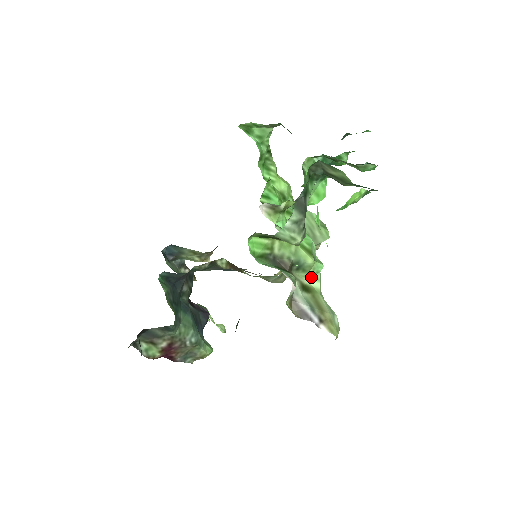
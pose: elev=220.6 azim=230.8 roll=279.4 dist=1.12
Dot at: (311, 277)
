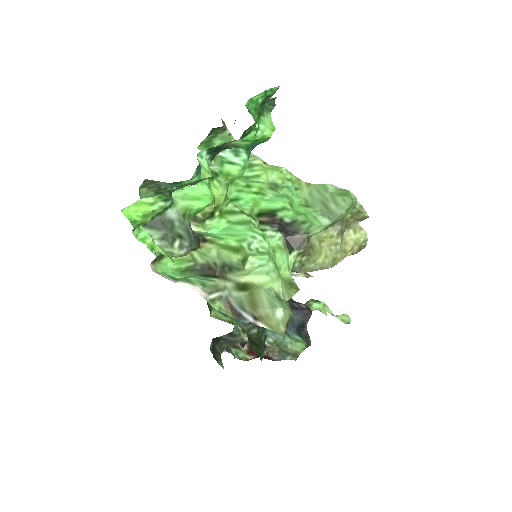
Dot at: (254, 272)
